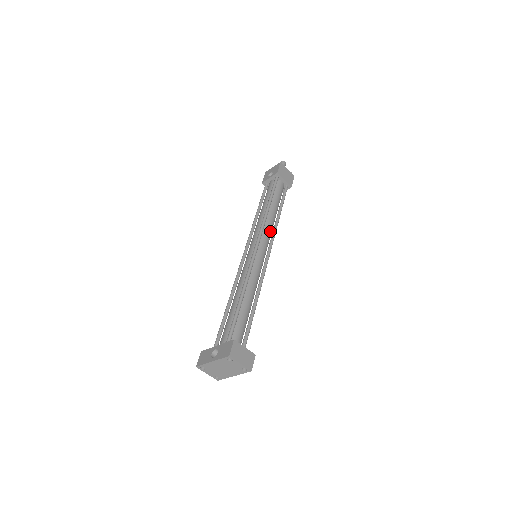
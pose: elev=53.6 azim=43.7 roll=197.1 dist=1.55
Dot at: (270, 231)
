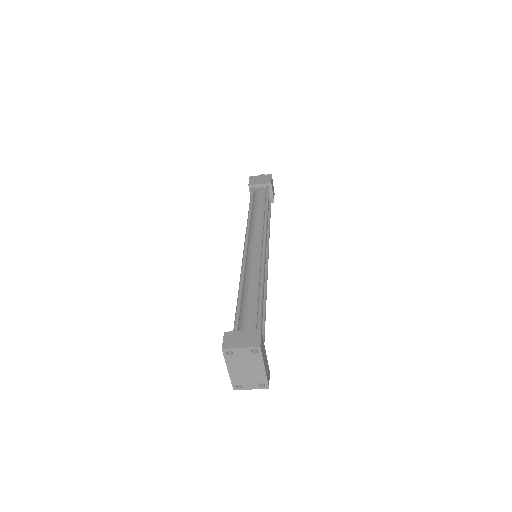
Dot at: (259, 227)
